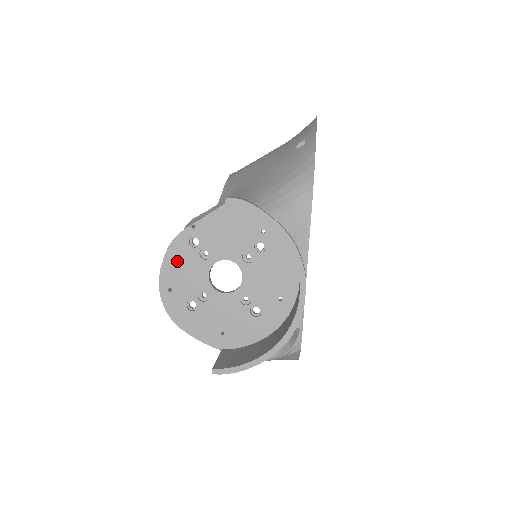
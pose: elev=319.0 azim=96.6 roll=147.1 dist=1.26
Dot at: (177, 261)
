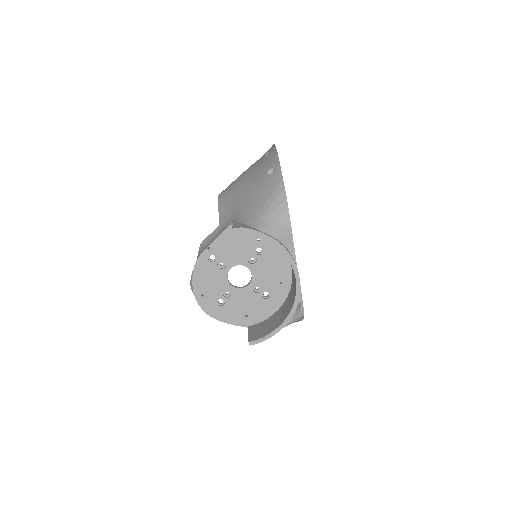
Dot at: (203, 274)
